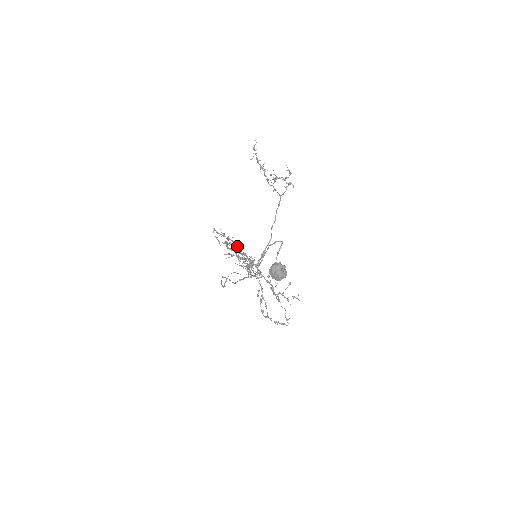
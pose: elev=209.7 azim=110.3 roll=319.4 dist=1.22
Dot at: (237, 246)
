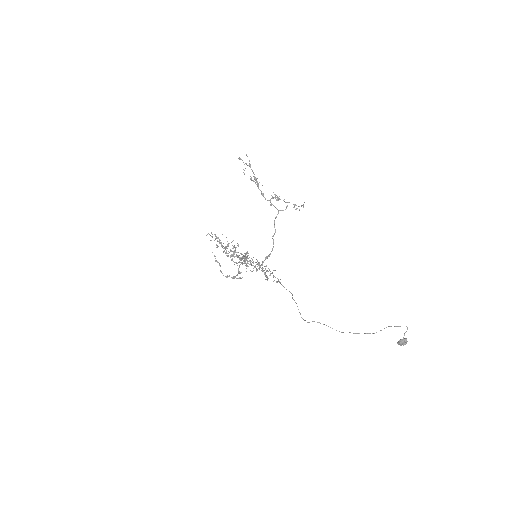
Dot at: (257, 261)
